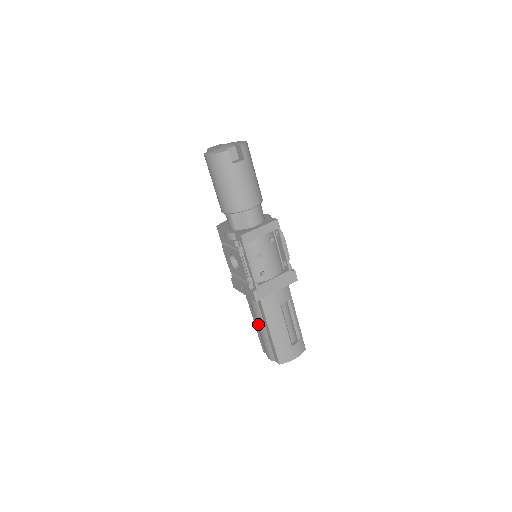
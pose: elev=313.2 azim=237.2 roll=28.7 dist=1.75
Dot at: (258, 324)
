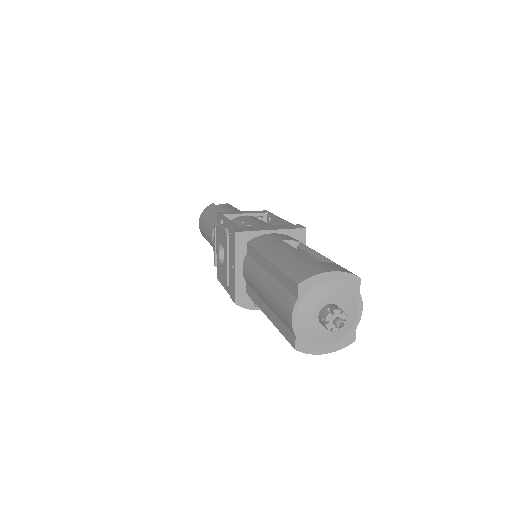
Dot at: (261, 287)
